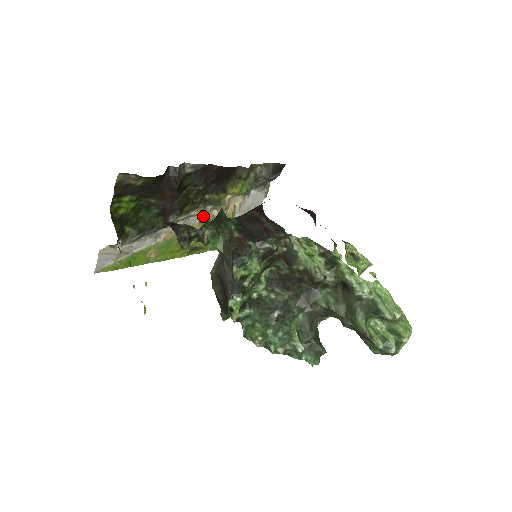
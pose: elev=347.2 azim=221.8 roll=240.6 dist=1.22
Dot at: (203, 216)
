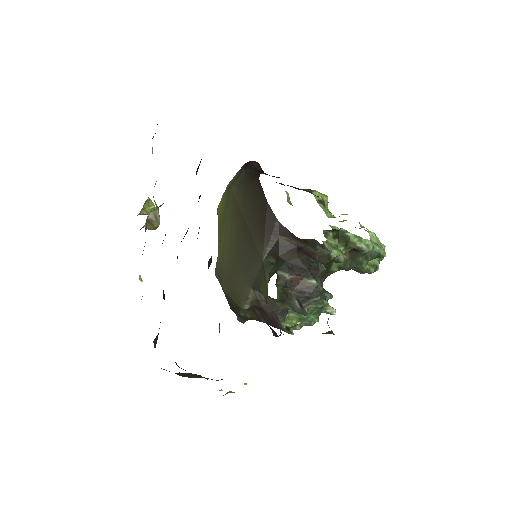
Dot at: occluded
